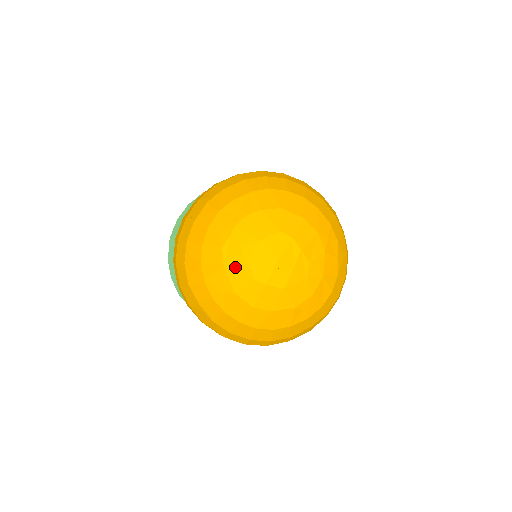
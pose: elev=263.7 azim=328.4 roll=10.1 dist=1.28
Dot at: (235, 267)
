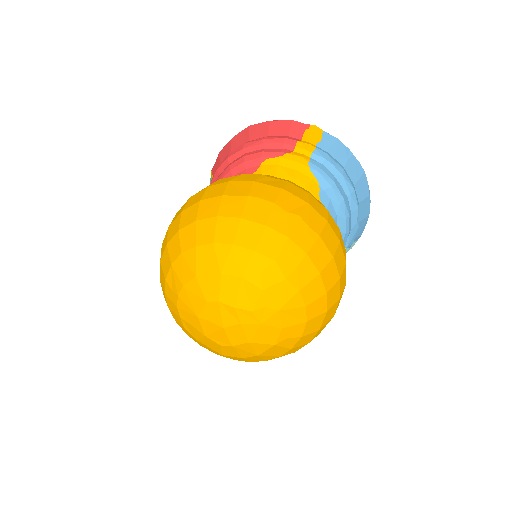
Dot at: (202, 340)
